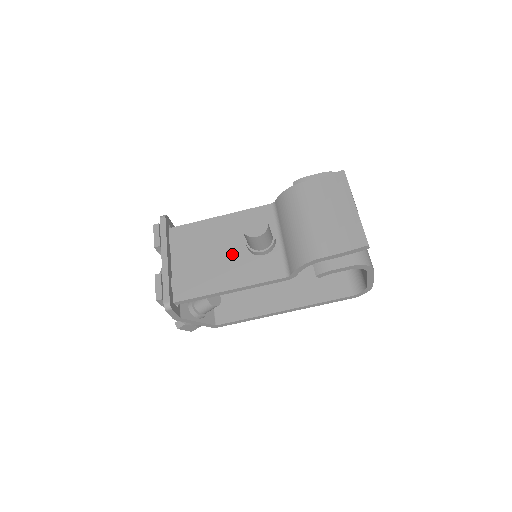
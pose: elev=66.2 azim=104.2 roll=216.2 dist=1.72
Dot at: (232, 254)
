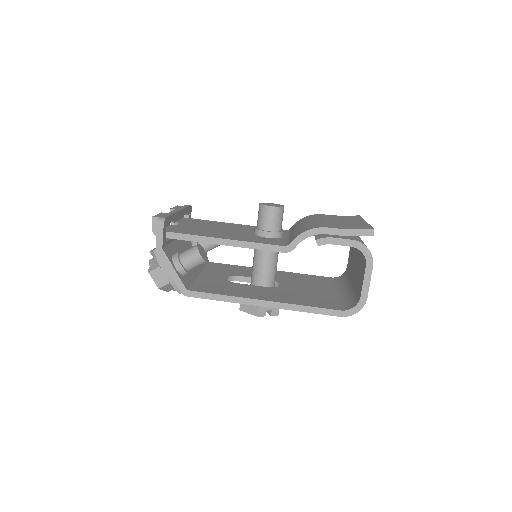
Dot at: (238, 232)
